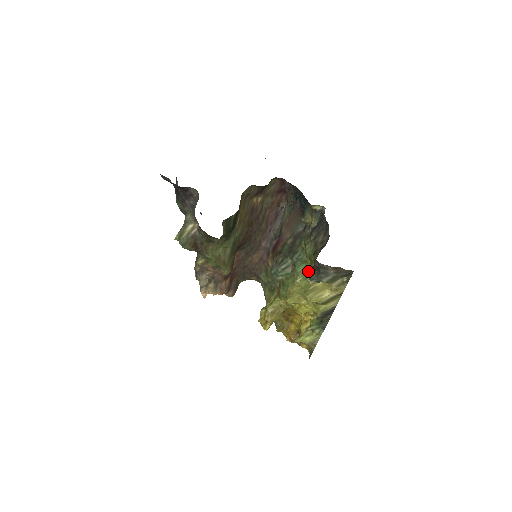
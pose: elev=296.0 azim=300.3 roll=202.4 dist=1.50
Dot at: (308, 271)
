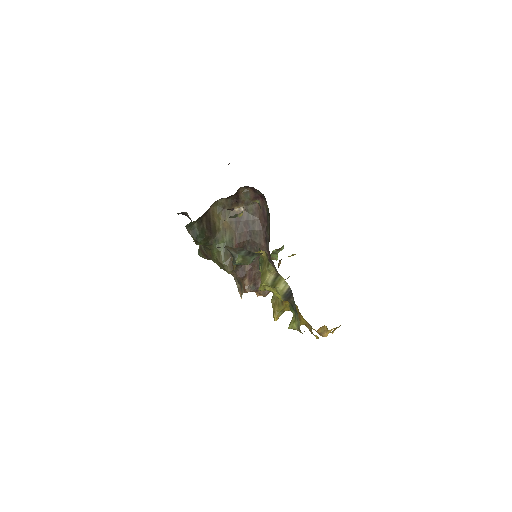
Dot at: (262, 259)
